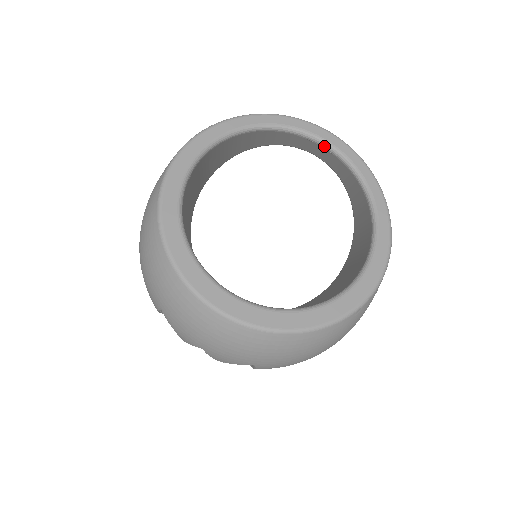
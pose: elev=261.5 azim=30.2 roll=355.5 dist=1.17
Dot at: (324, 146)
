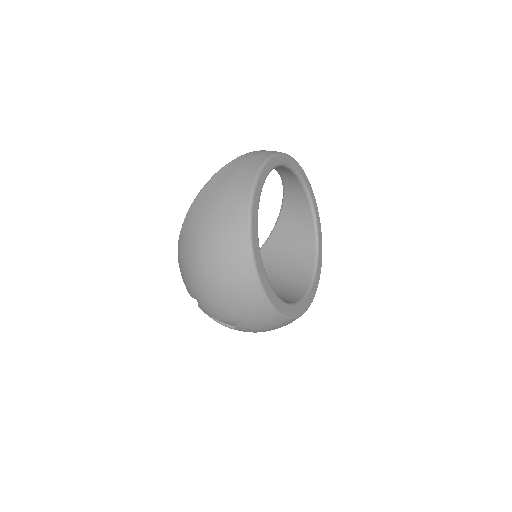
Dot at: (292, 171)
